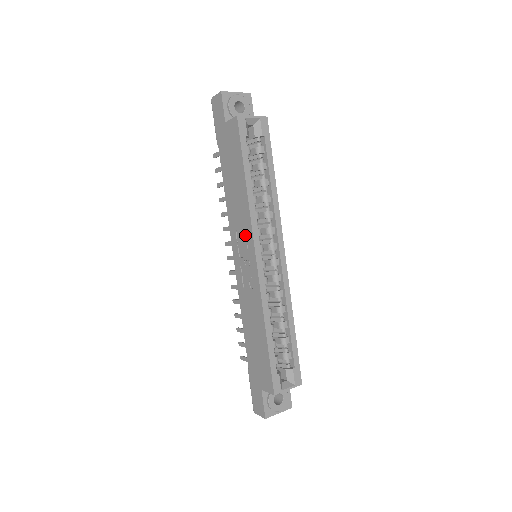
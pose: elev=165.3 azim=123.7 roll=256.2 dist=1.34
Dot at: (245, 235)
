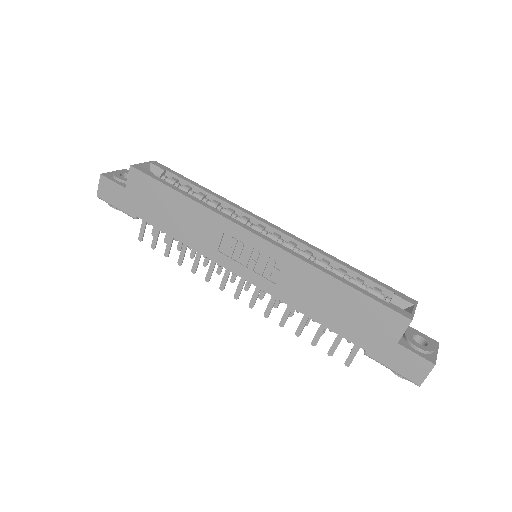
Dot at: (229, 238)
